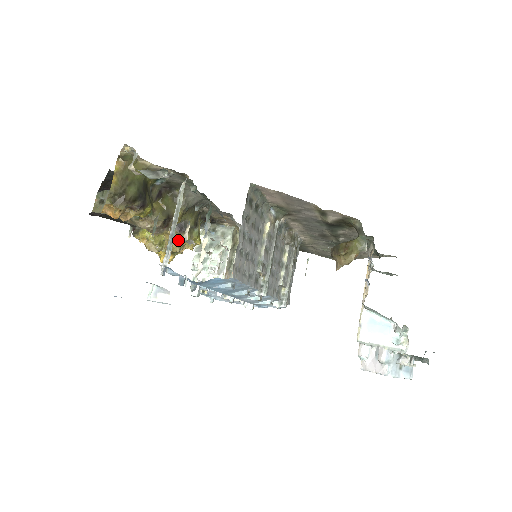
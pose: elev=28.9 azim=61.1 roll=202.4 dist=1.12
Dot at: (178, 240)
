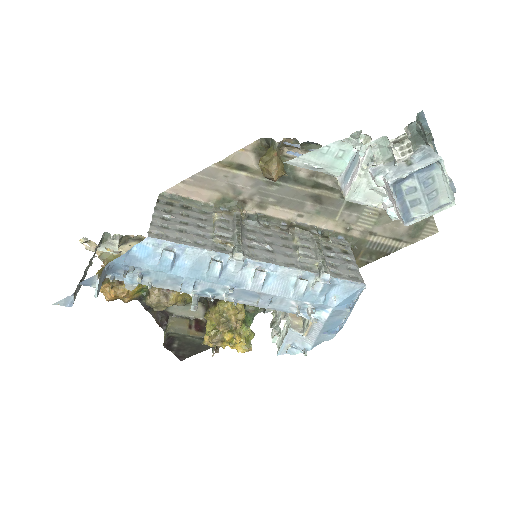
Dot at: (219, 311)
